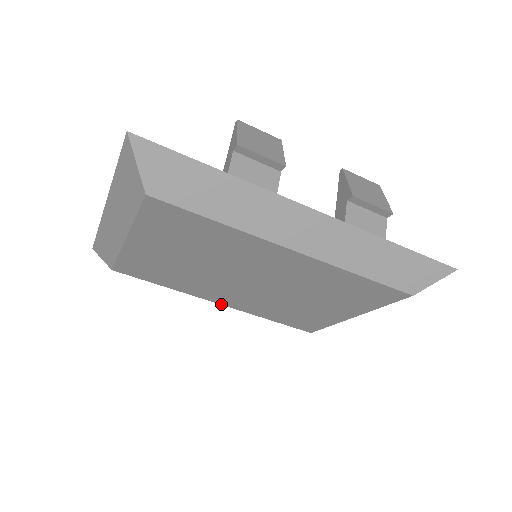
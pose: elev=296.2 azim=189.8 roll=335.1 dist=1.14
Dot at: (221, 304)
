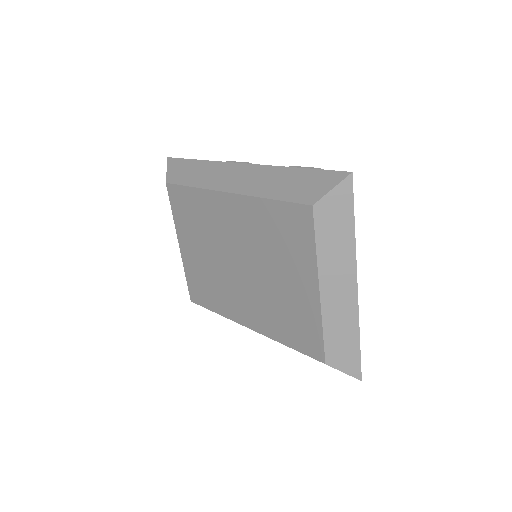
Dot at: (249, 328)
